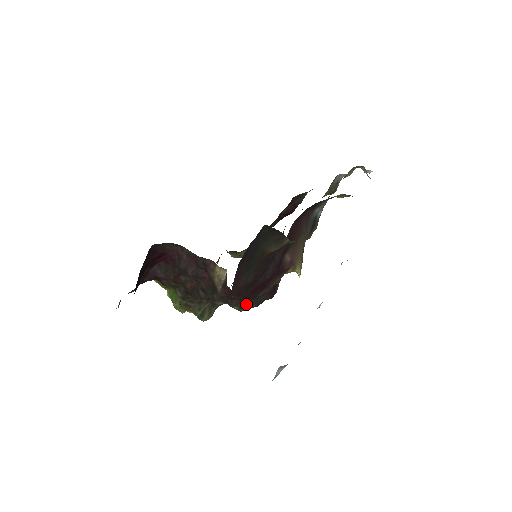
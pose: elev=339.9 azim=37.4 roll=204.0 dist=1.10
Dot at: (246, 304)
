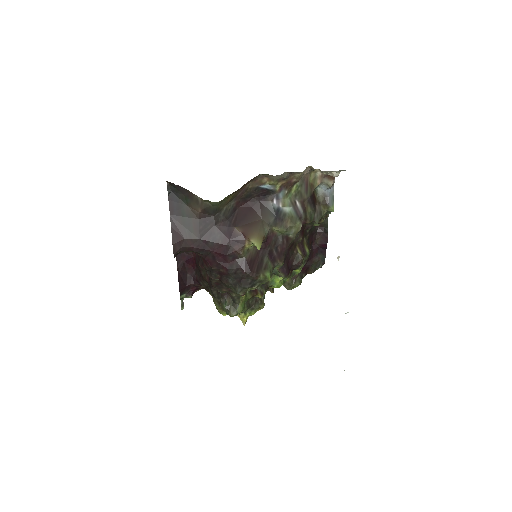
Dot at: (236, 283)
